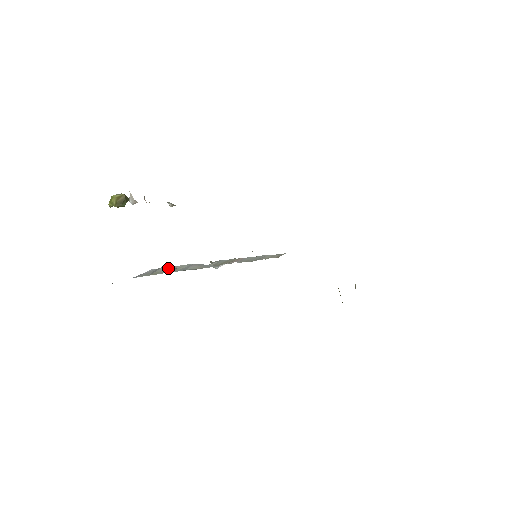
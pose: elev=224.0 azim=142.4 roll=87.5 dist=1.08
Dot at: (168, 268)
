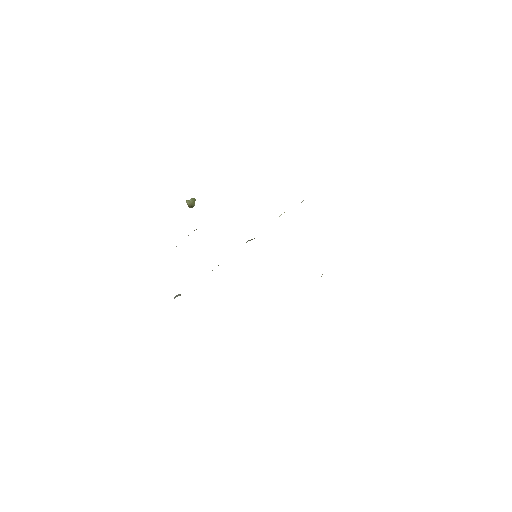
Dot at: occluded
